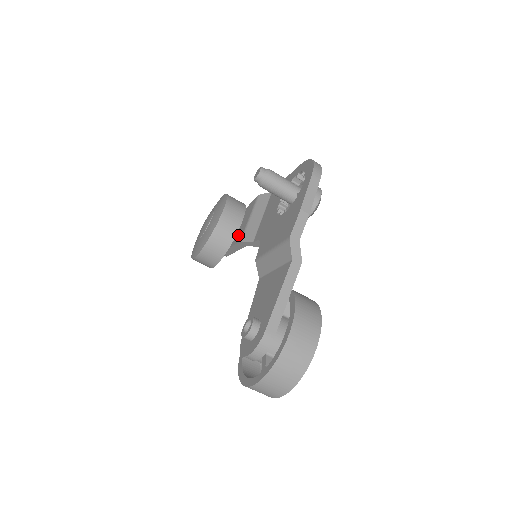
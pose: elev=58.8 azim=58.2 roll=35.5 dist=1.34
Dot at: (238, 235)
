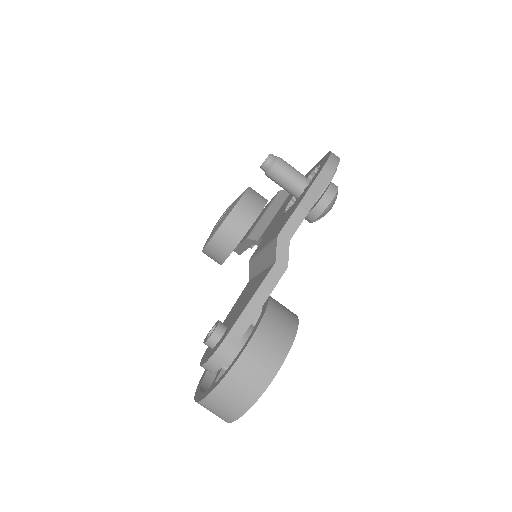
Dot at: occluded
